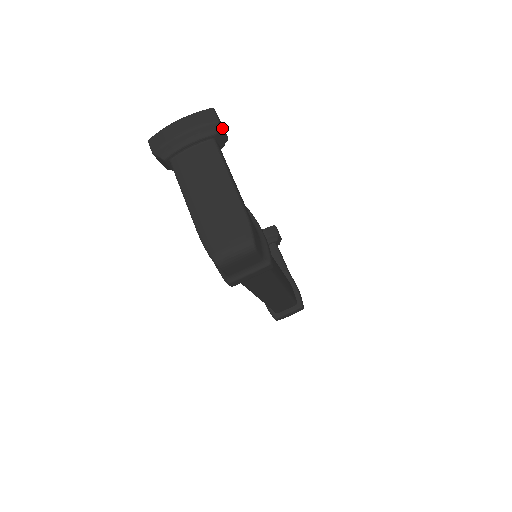
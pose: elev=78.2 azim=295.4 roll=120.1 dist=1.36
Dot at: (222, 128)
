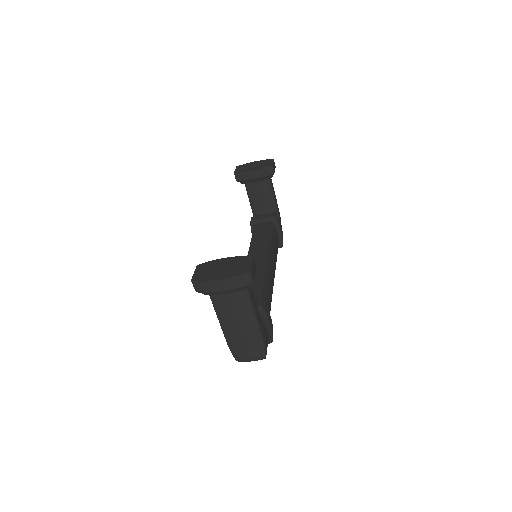
Dot at: (254, 278)
